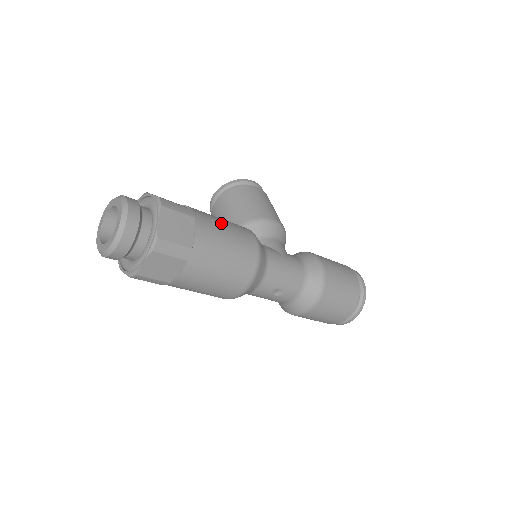
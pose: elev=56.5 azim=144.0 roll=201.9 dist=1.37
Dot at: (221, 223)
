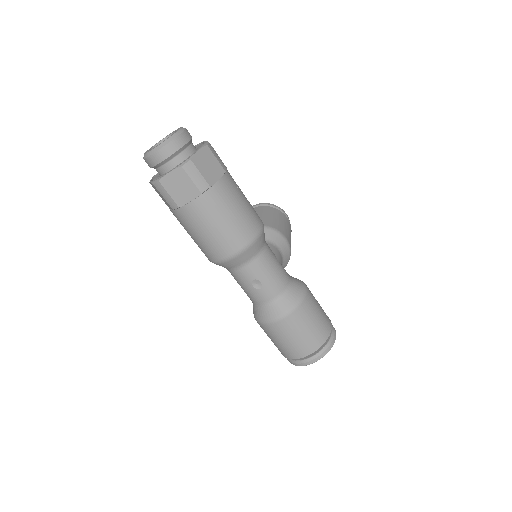
Dot at: (243, 194)
